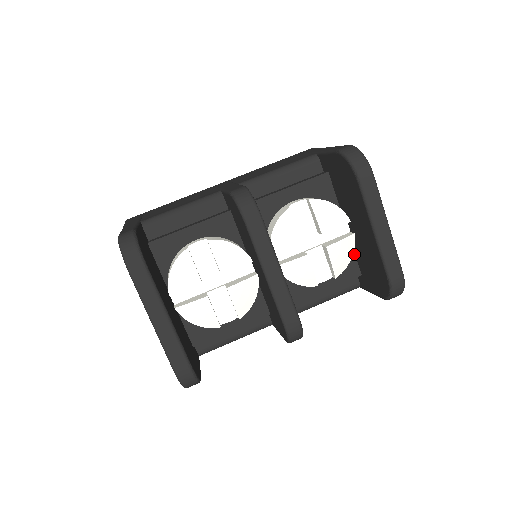
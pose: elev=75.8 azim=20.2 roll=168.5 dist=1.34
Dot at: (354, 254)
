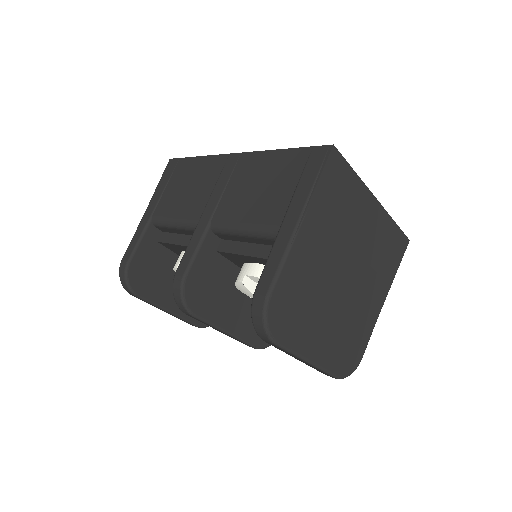
Dot at: occluded
